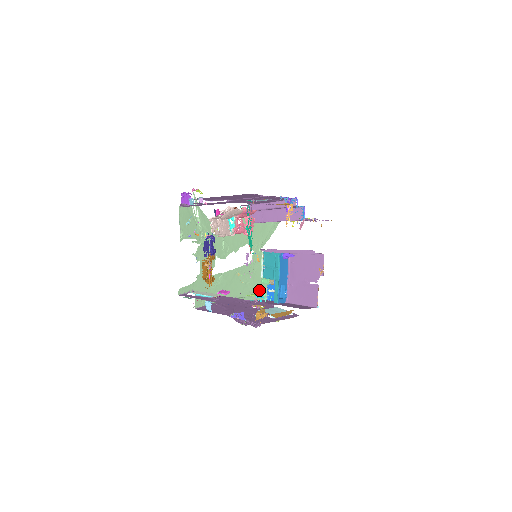
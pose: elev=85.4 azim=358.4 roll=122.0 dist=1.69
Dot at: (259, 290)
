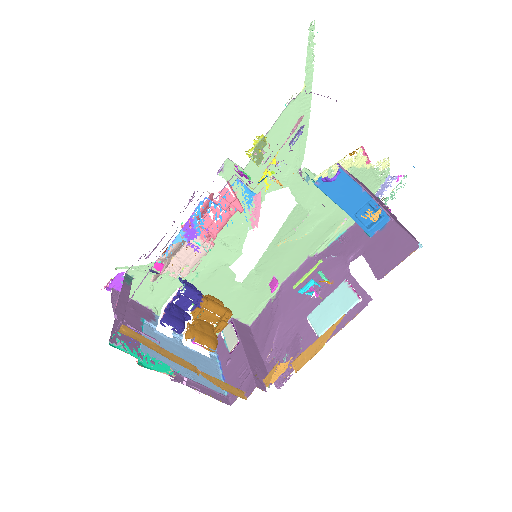
Dot at: occluded
